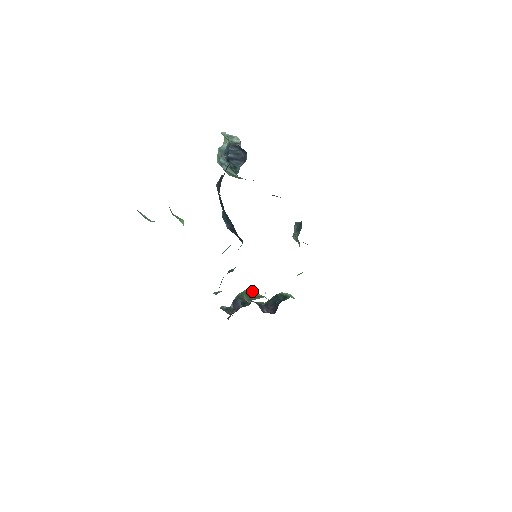
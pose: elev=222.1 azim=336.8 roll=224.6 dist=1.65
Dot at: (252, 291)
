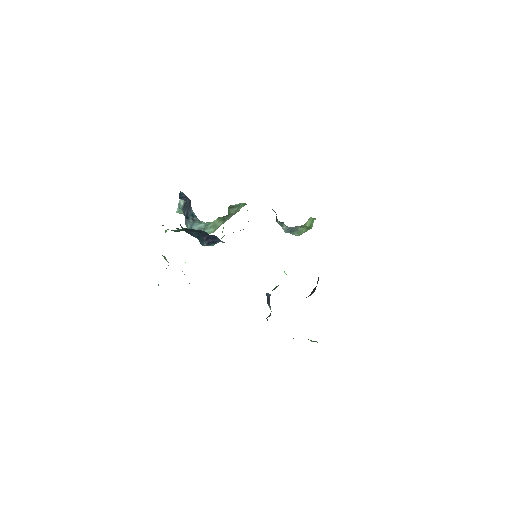
Dot at: occluded
